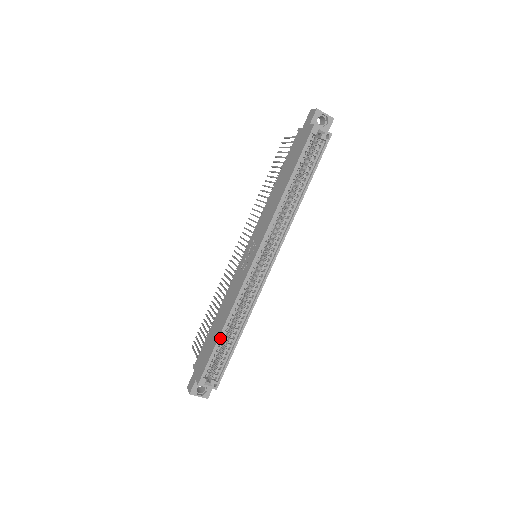
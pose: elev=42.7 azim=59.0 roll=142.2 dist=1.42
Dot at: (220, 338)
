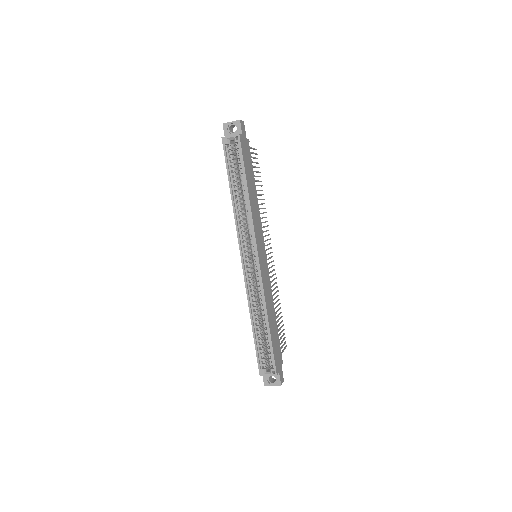
Dot at: (254, 333)
